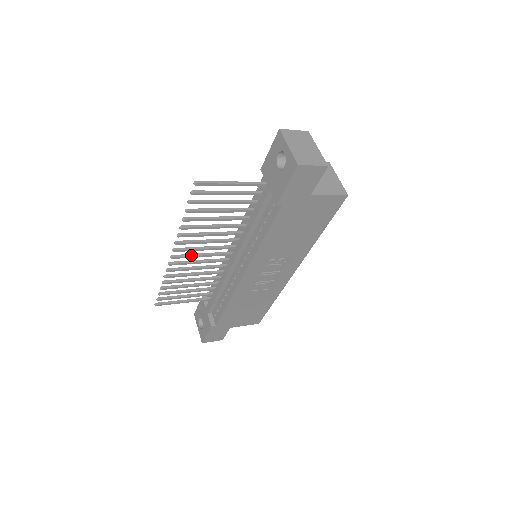
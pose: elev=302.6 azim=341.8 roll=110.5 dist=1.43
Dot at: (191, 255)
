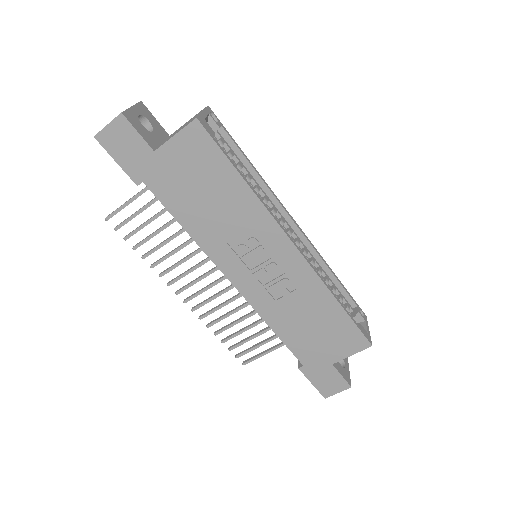
Dot at: (200, 291)
